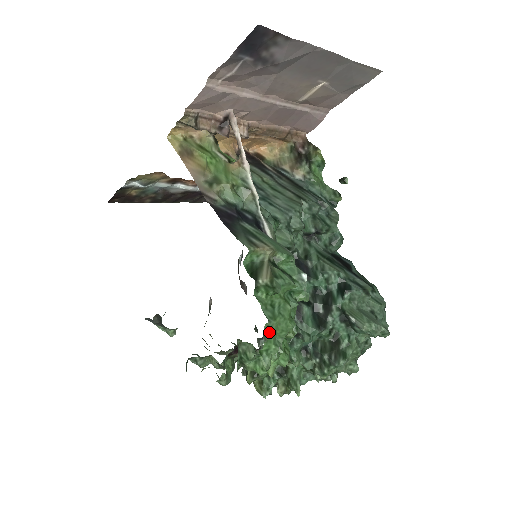
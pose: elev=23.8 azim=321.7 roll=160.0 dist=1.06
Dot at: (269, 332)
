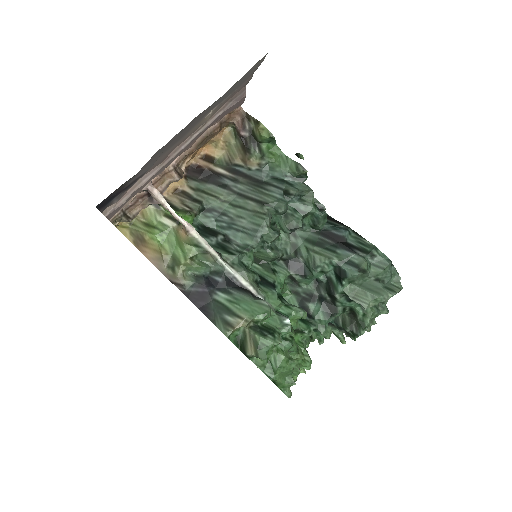
Dot at: (276, 381)
